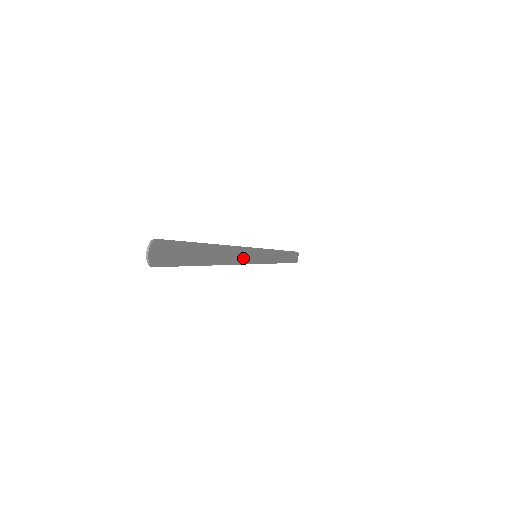
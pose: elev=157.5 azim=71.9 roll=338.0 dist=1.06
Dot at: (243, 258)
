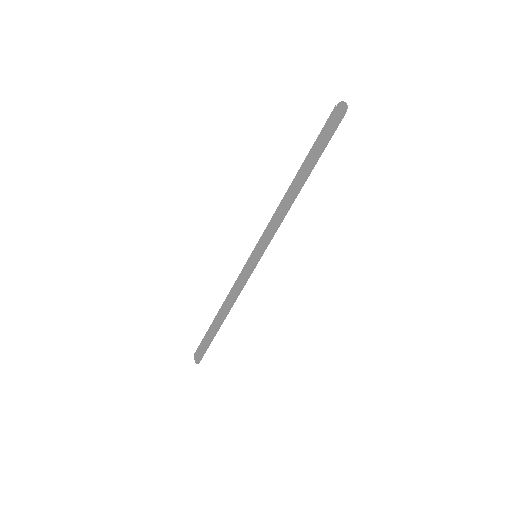
Dot at: (273, 230)
